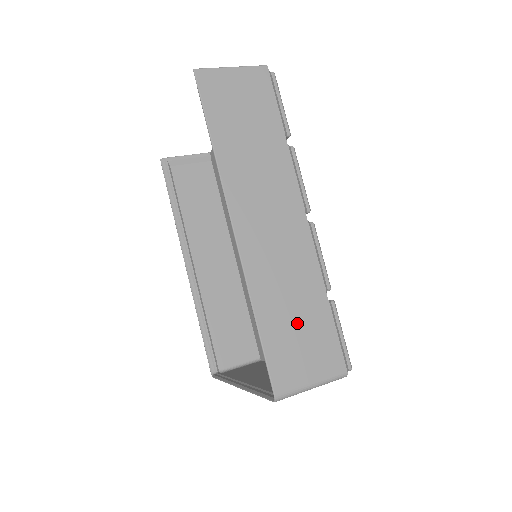
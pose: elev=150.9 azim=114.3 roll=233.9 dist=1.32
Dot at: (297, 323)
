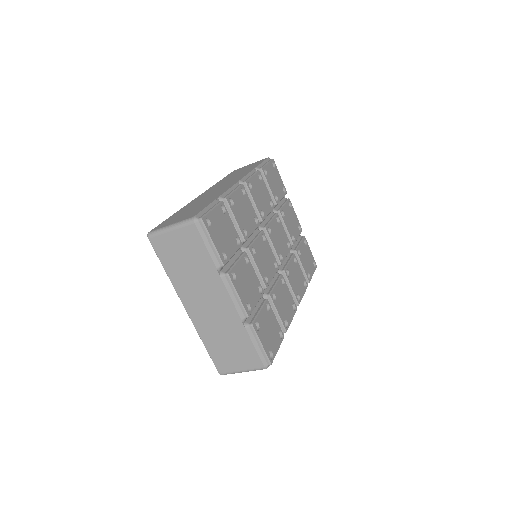
Dot at: (190, 210)
